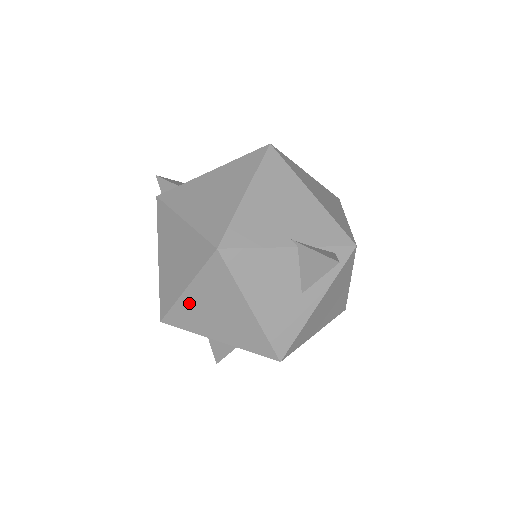
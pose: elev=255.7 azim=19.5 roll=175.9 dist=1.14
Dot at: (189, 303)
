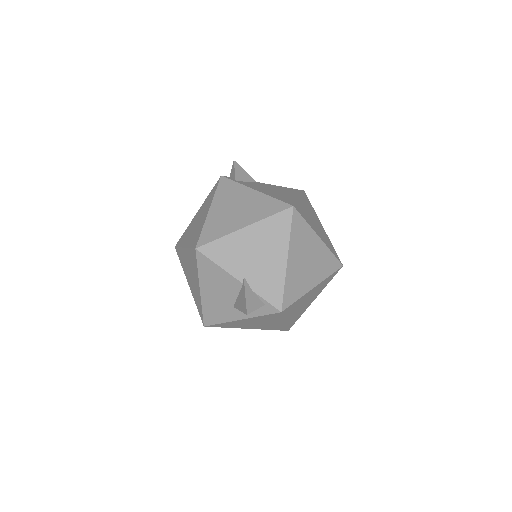
Dot at: (184, 255)
